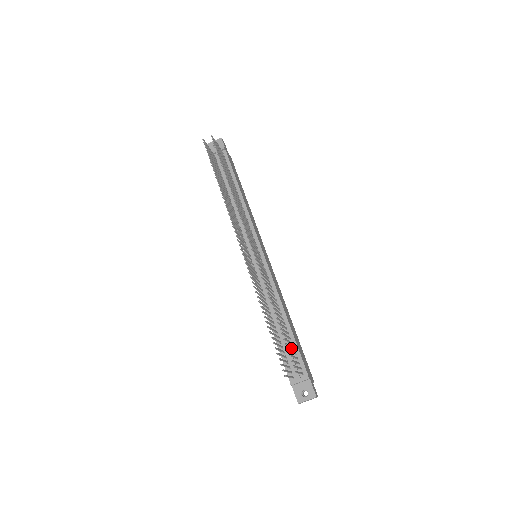
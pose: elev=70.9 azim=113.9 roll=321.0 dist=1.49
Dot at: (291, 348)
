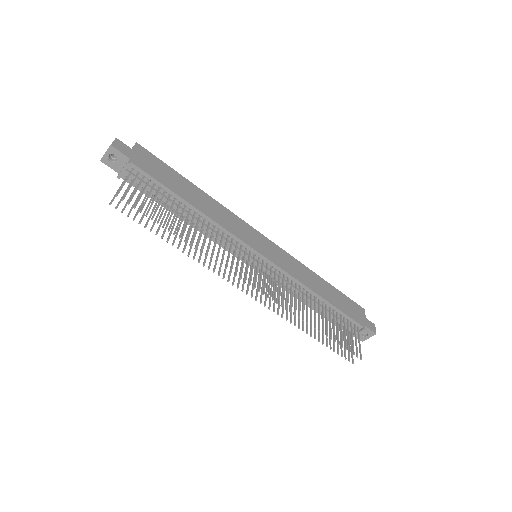
Dot at: (338, 316)
